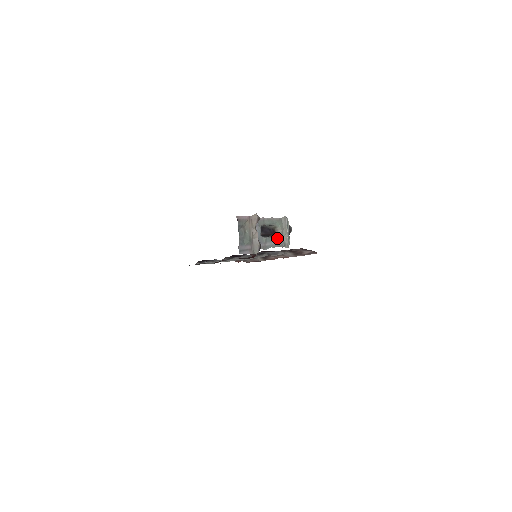
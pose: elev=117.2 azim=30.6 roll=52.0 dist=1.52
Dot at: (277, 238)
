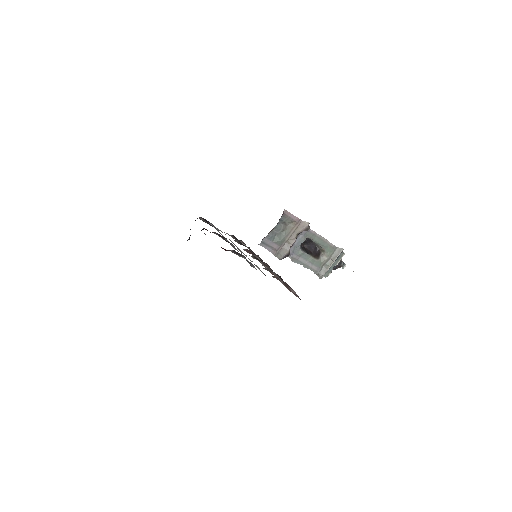
Dot at: (316, 261)
